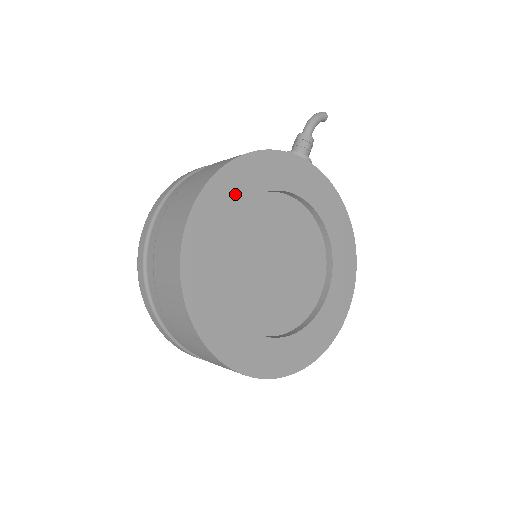
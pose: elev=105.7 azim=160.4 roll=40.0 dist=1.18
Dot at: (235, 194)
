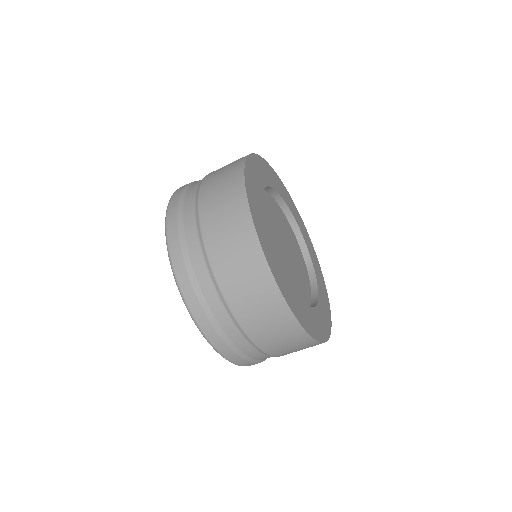
Dot at: (261, 176)
